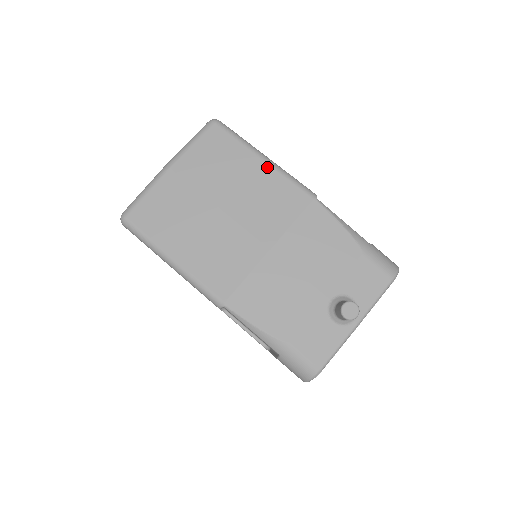
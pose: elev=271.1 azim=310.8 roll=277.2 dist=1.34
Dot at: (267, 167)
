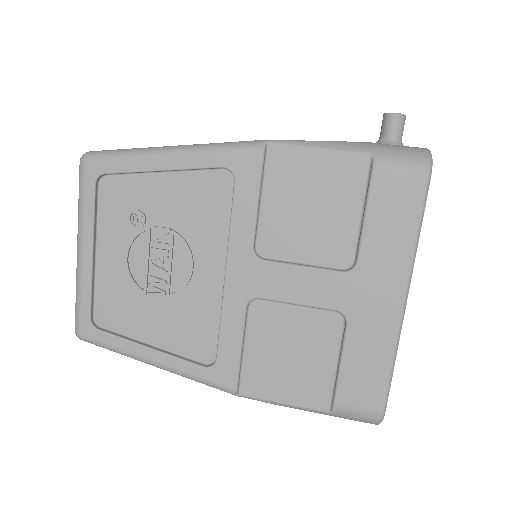
Dot at: occluded
